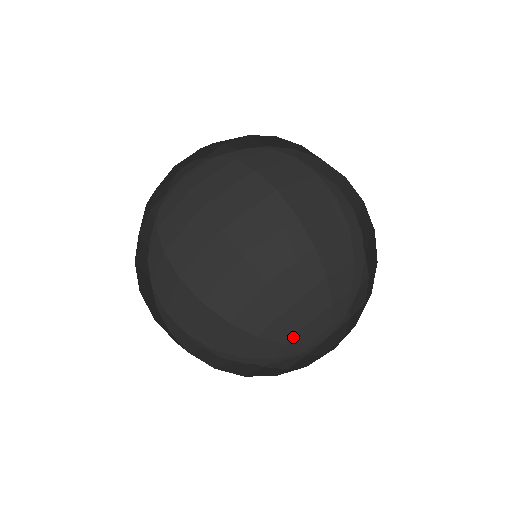
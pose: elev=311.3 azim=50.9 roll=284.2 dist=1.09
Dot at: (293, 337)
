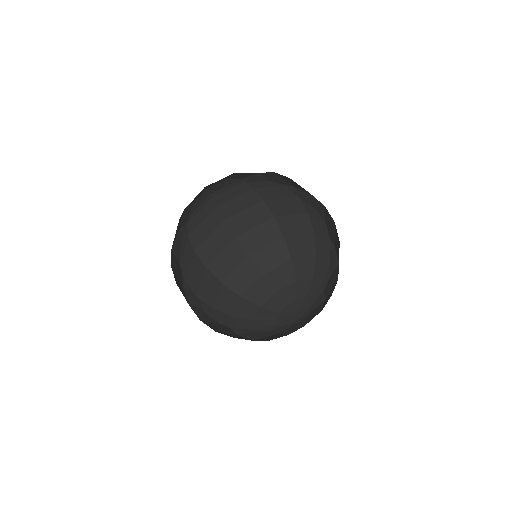
Dot at: (255, 315)
